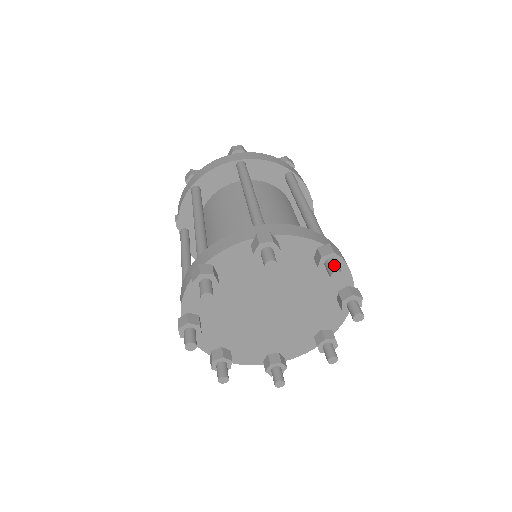
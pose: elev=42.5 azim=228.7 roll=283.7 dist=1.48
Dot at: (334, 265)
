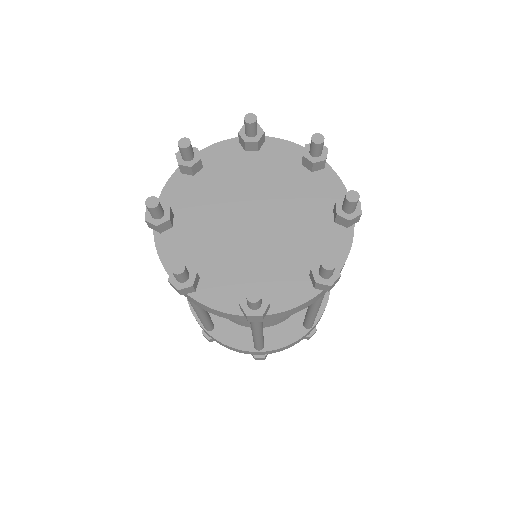
Dot at: occluded
